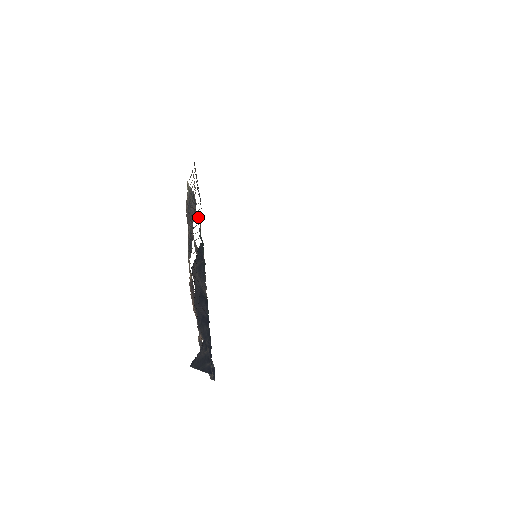
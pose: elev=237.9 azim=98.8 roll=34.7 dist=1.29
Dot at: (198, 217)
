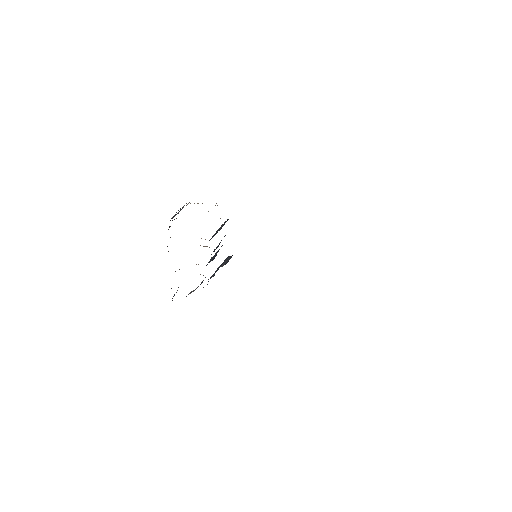
Dot at: occluded
